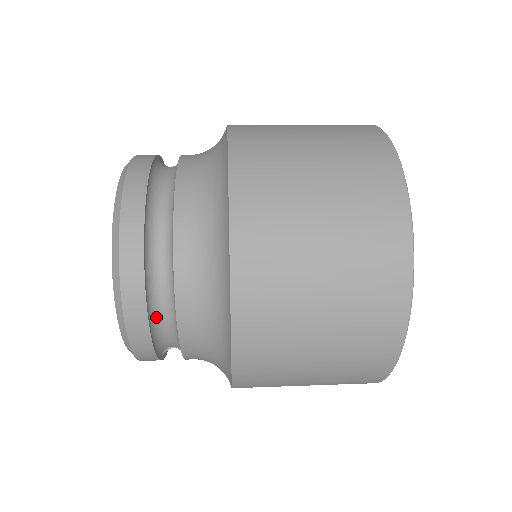
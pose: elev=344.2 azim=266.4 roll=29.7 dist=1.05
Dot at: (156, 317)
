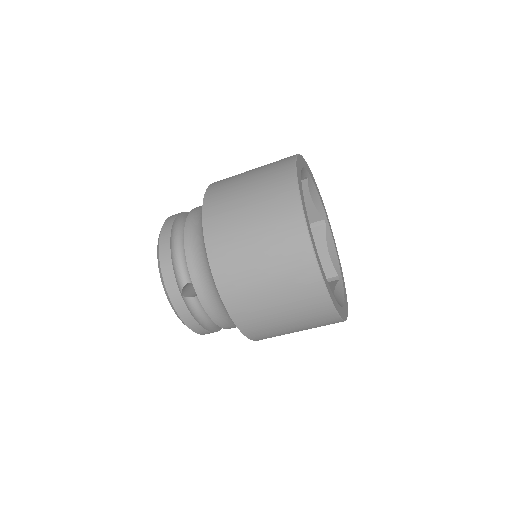
Dot at: (176, 247)
